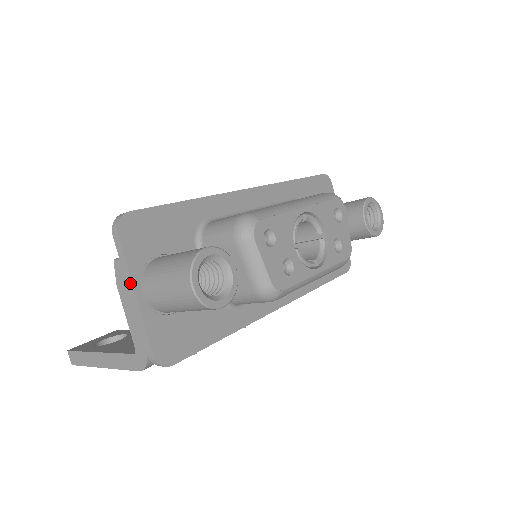
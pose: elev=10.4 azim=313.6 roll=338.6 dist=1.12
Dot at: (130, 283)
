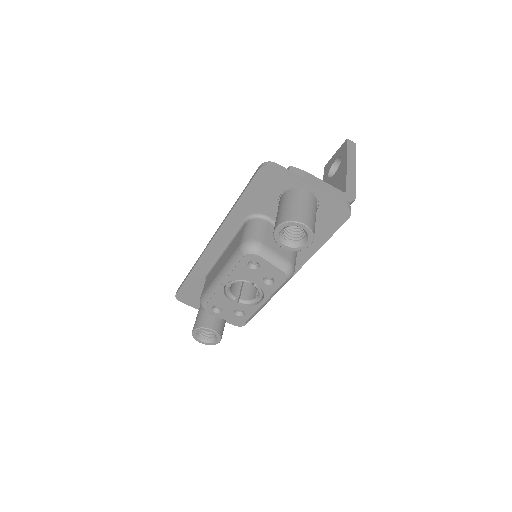
Dot at: occluded
